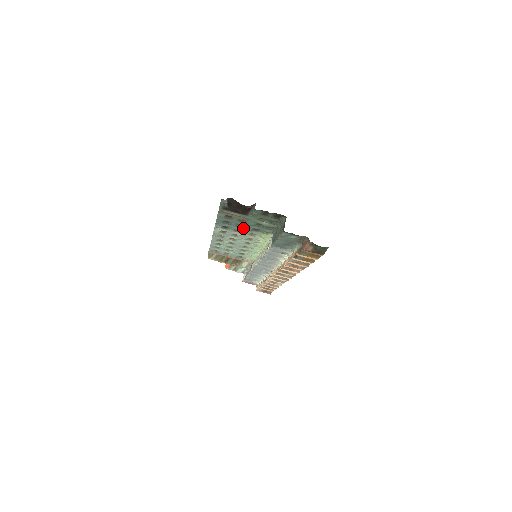
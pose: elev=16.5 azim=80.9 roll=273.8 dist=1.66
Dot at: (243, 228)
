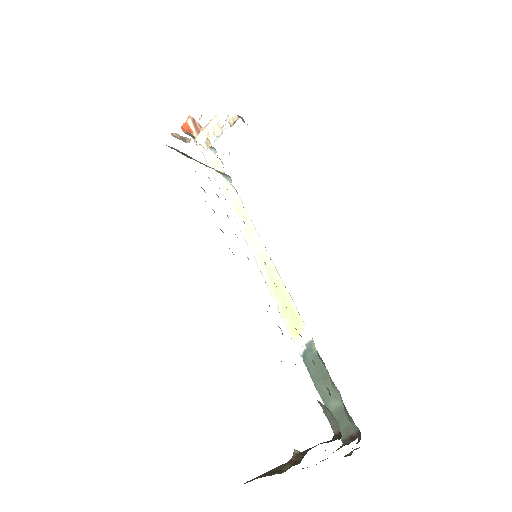
Dot at: occluded
